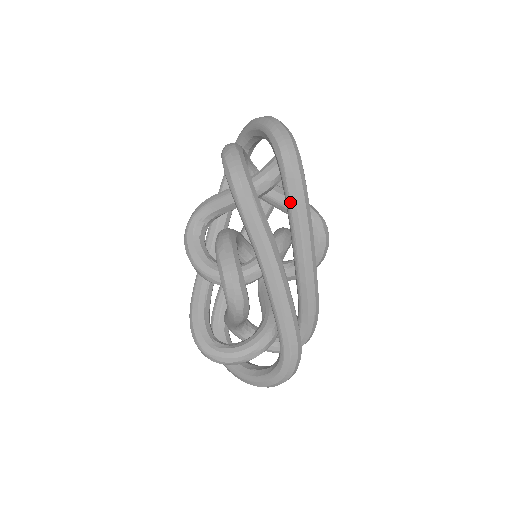
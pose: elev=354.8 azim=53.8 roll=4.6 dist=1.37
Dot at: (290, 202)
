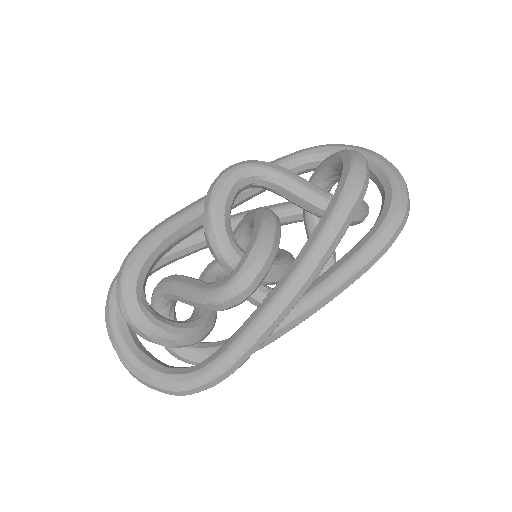
Dot at: (358, 259)
